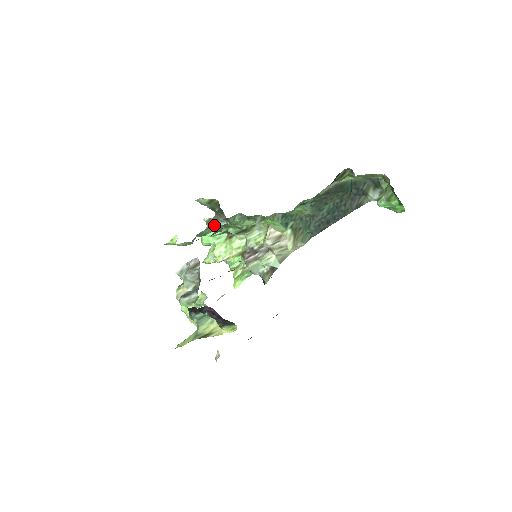
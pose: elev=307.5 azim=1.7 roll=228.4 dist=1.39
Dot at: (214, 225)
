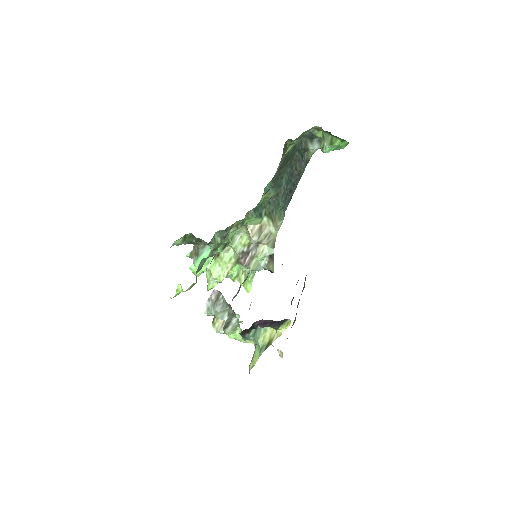
Dot at: (199, 255)
